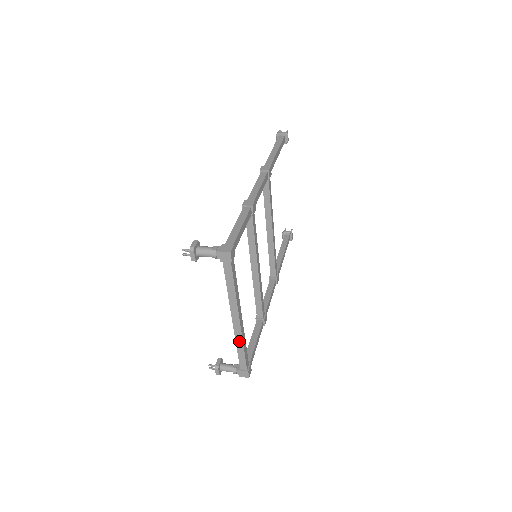
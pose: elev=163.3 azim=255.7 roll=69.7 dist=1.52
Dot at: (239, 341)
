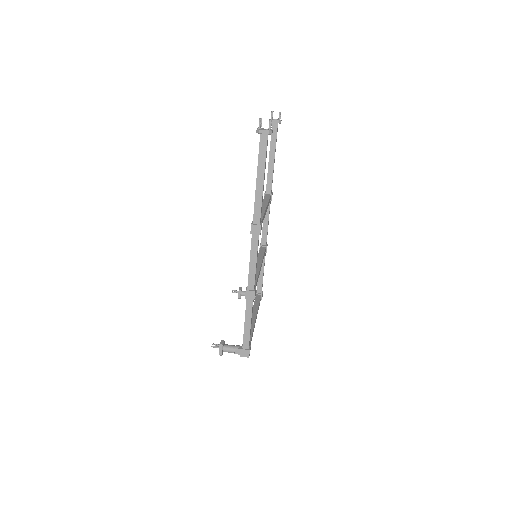
Dot at: occluded
